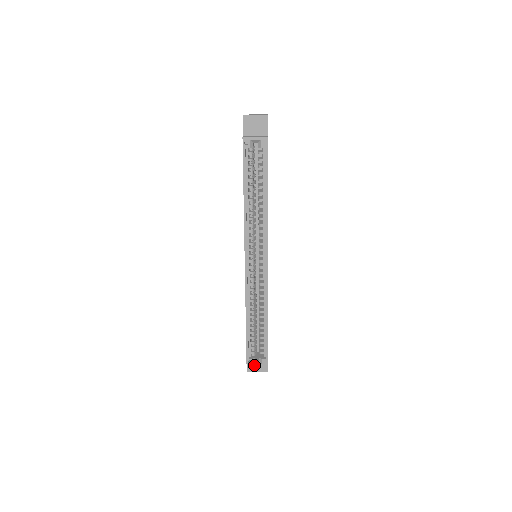
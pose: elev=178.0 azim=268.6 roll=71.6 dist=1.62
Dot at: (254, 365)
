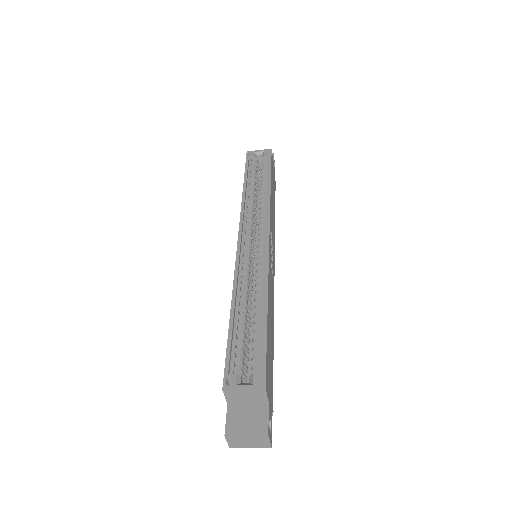
Dot at: (238, 387)
